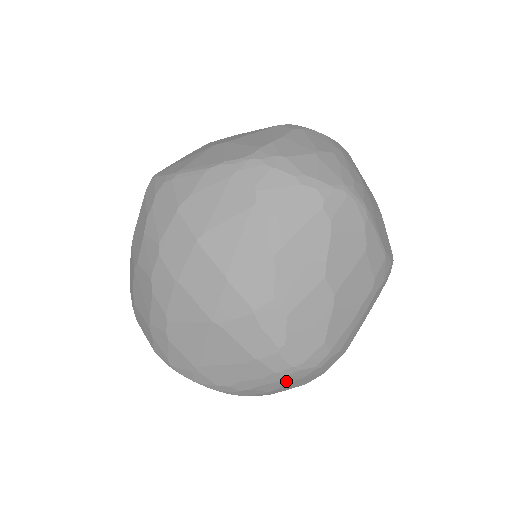
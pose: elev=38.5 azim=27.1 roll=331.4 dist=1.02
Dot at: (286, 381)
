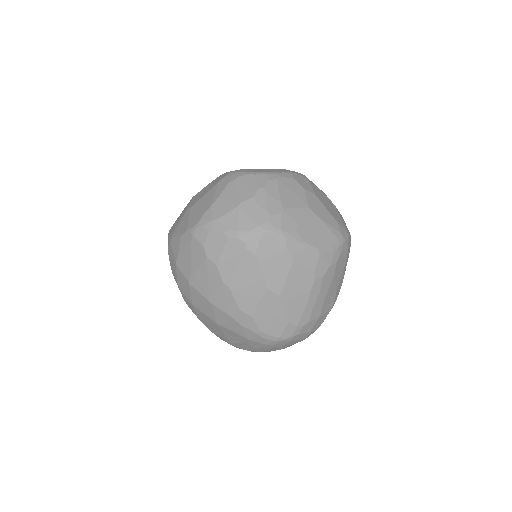
Dot at: (280, 346)
